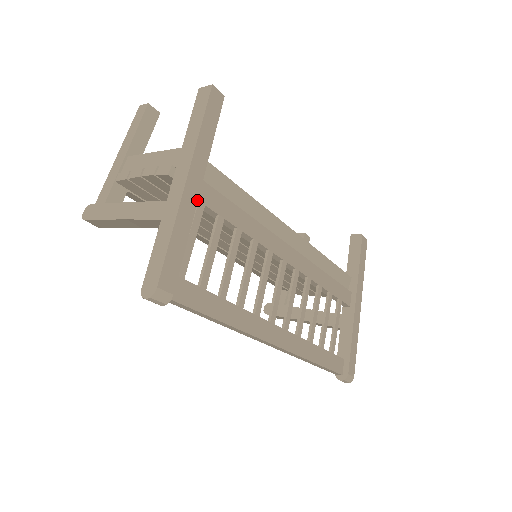
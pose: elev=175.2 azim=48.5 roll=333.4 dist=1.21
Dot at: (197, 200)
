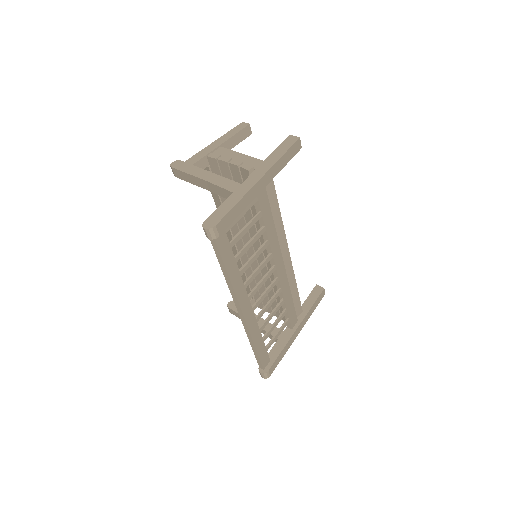
Dot at: (258, 194)
